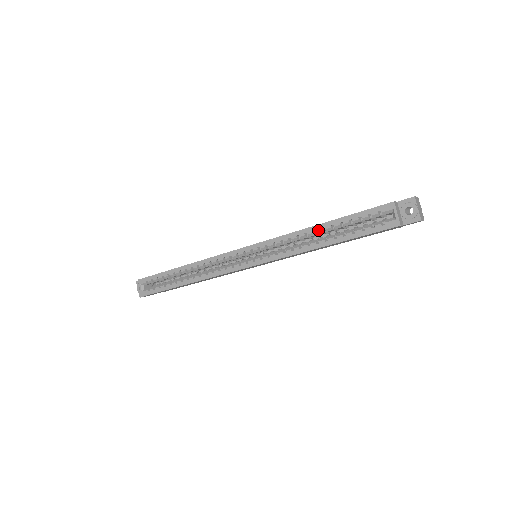
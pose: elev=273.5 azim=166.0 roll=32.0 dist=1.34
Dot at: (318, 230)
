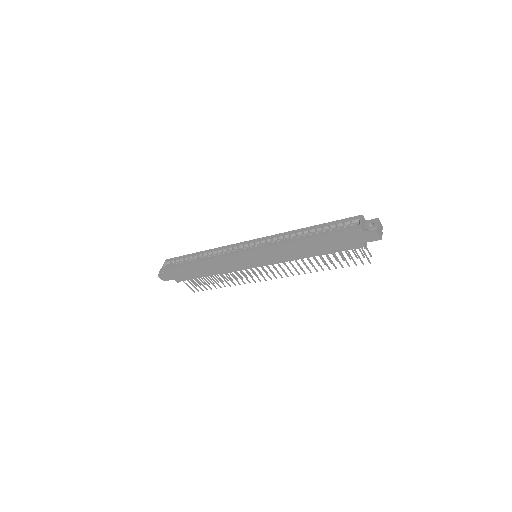
Dot at: (305, 230)
